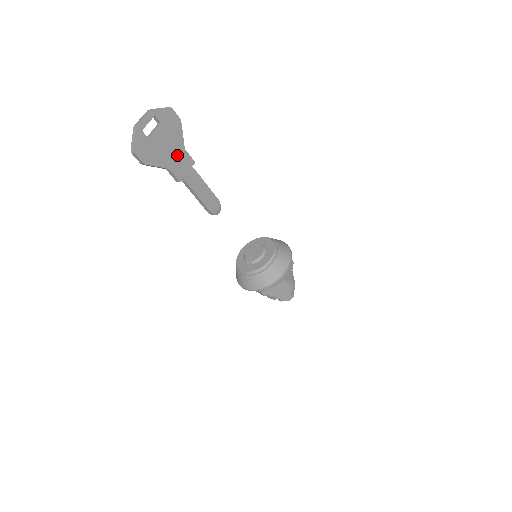
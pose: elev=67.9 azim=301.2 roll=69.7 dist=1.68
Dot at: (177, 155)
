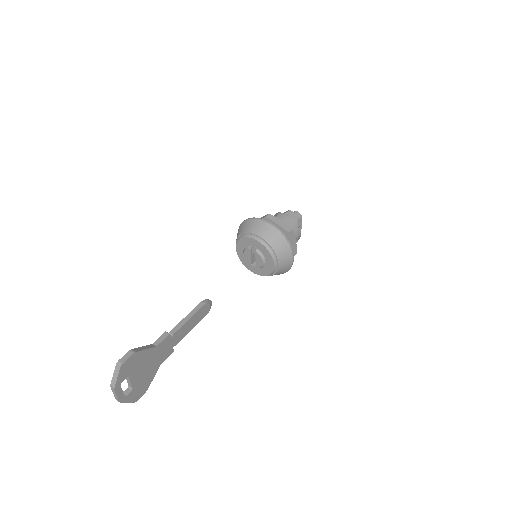
Dot at: (156, 355)
